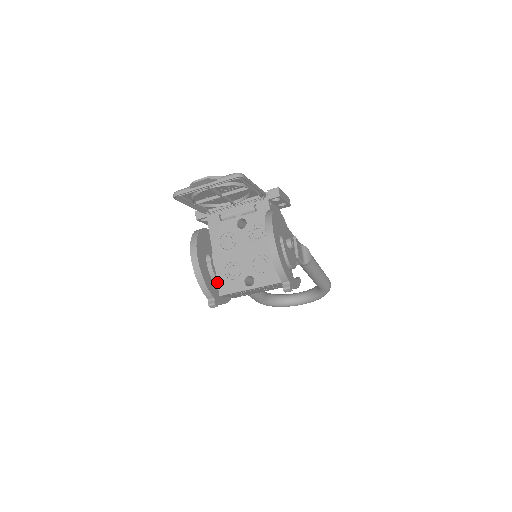
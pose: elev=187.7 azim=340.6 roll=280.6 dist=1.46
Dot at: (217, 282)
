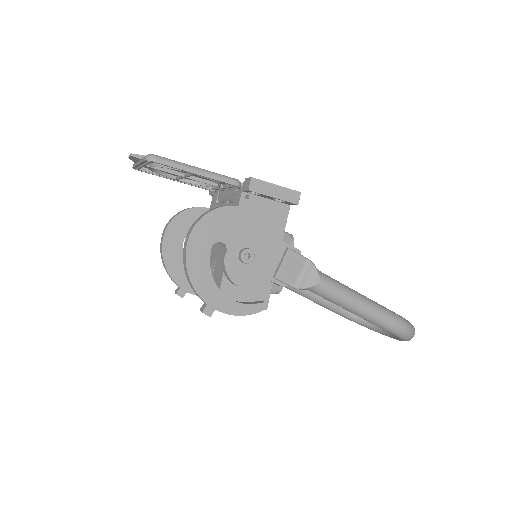
Dot at: occluded
